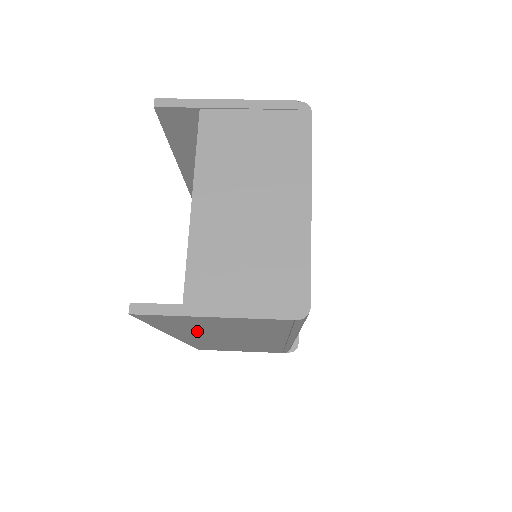
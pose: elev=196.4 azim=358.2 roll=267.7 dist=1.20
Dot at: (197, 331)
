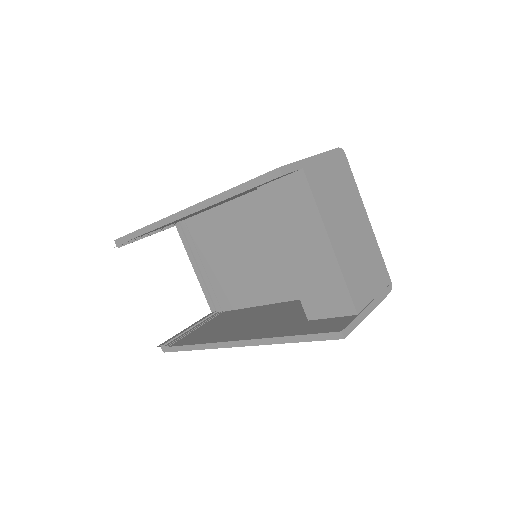
Dot at: occluded
